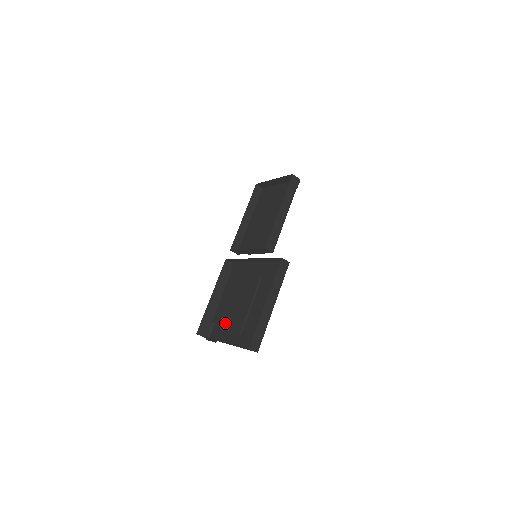
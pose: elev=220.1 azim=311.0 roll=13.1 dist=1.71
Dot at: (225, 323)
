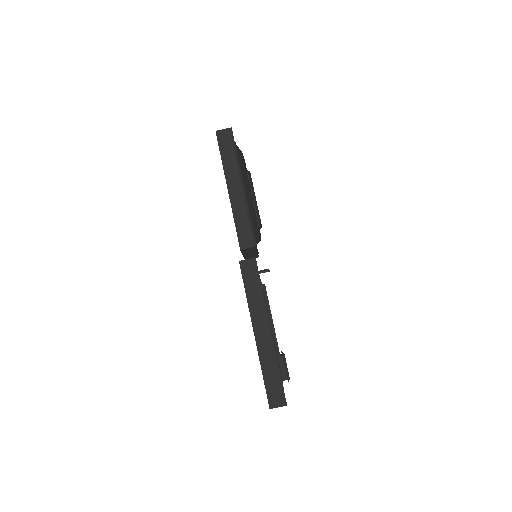
Dot at: occluded
